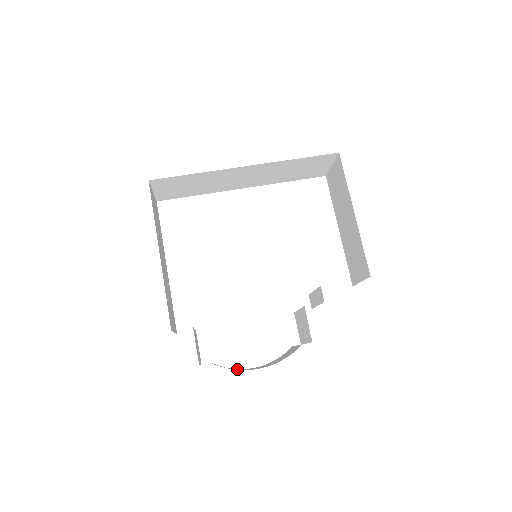
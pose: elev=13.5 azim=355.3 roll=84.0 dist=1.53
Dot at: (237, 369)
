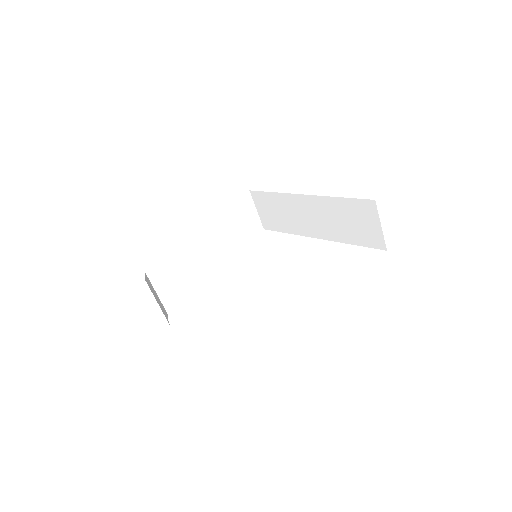
Dot at: occluded
